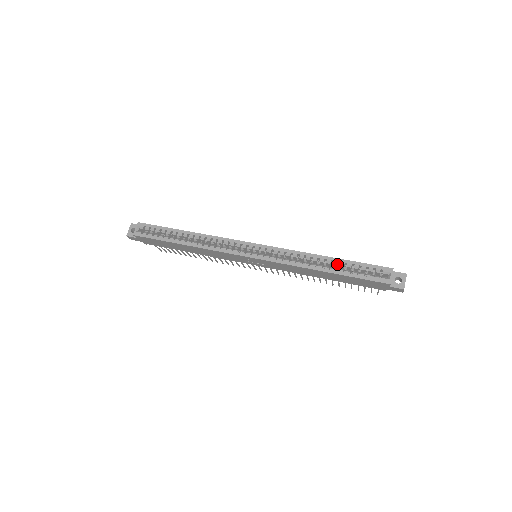
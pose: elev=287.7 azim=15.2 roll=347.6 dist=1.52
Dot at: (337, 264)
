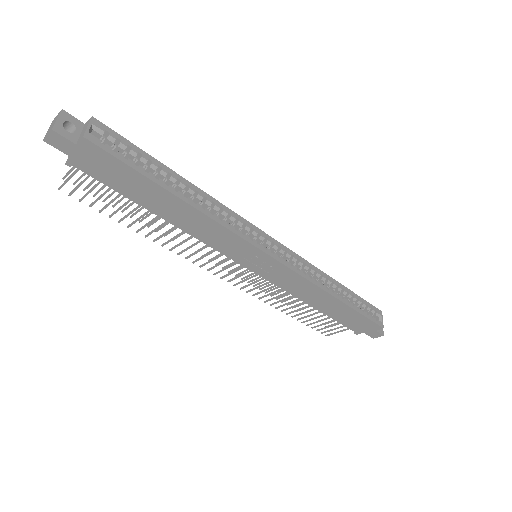
Dot at: (345, 294)
